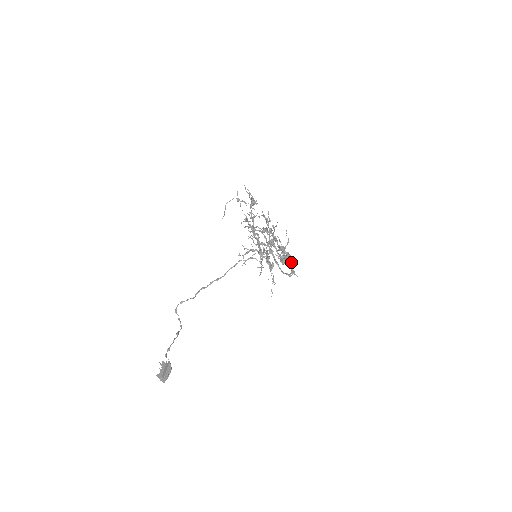
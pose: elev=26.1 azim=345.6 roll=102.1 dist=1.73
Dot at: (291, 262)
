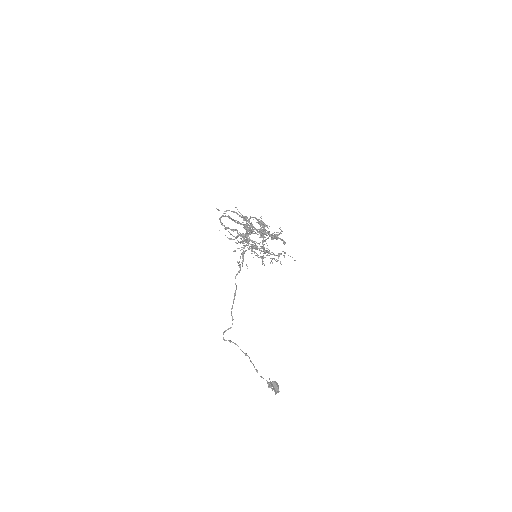
Dot at: (268, 228)
